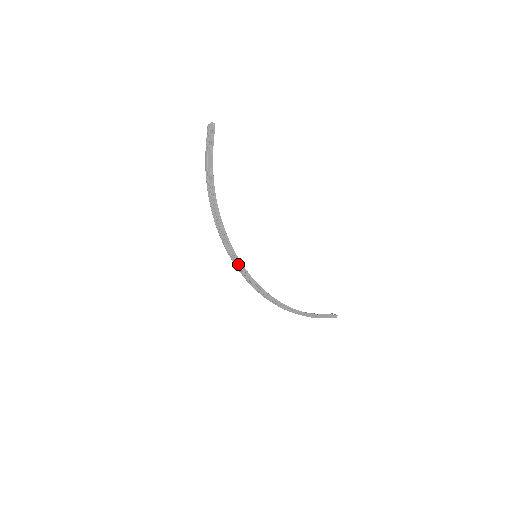
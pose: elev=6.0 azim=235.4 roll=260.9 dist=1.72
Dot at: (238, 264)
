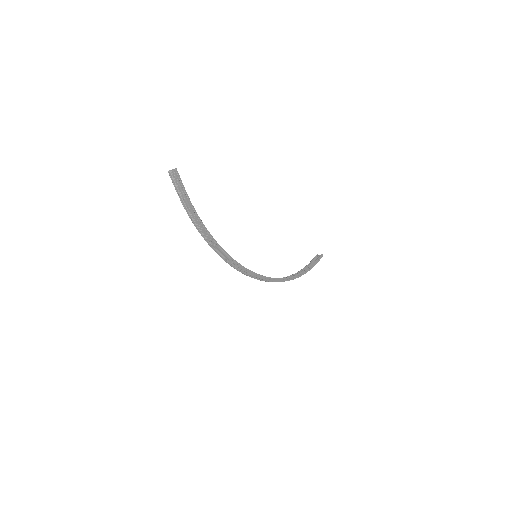
Dot at: (250, 274)
